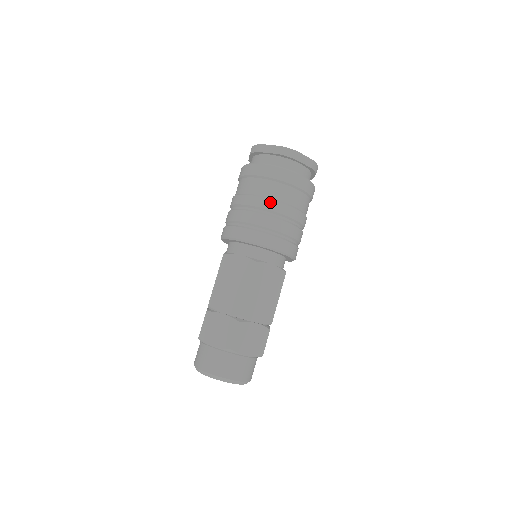
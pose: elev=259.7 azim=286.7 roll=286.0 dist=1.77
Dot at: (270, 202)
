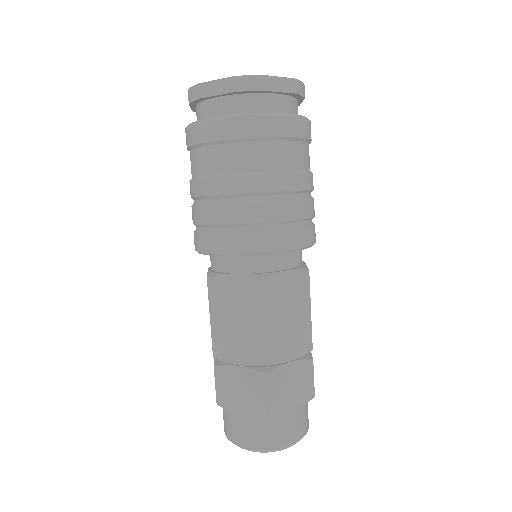
Dot at: (248, 180)
